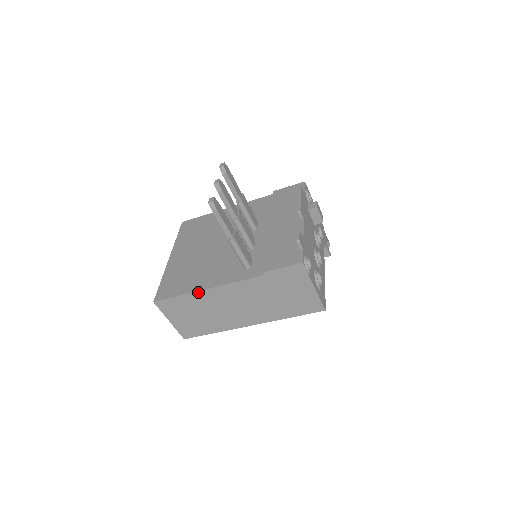
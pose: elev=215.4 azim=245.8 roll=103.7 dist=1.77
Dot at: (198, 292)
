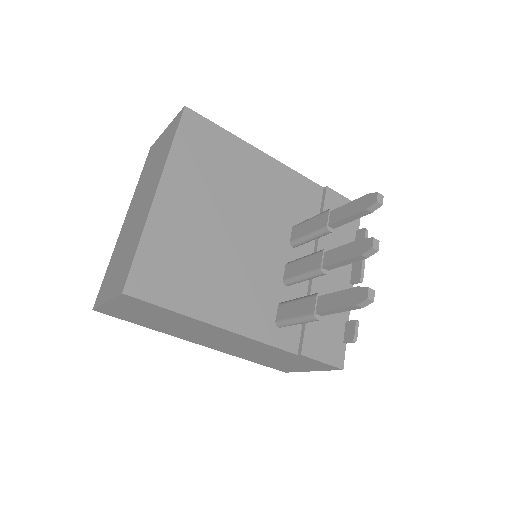
Dot at: (204, 322)
